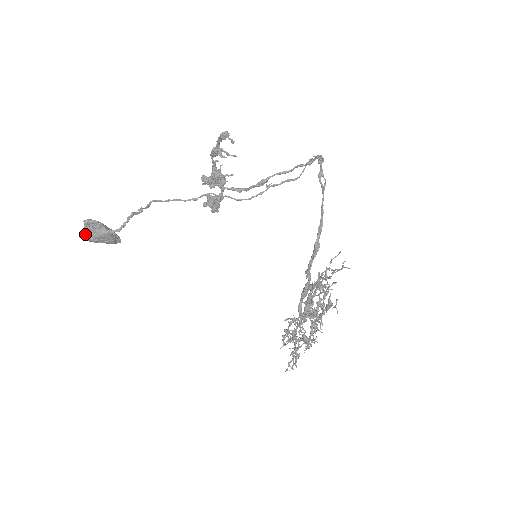
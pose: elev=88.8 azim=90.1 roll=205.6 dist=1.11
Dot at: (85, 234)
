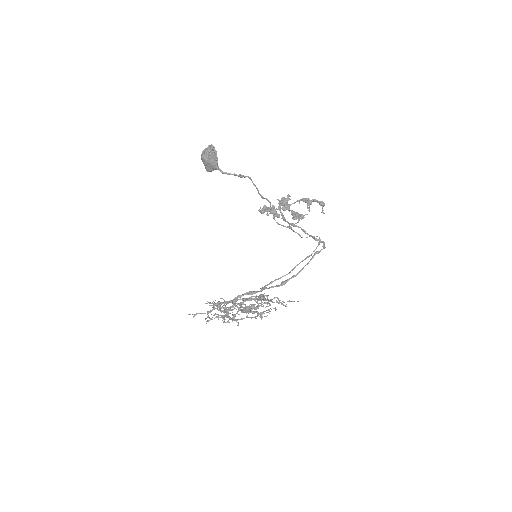
Dot at: (206, 153)
